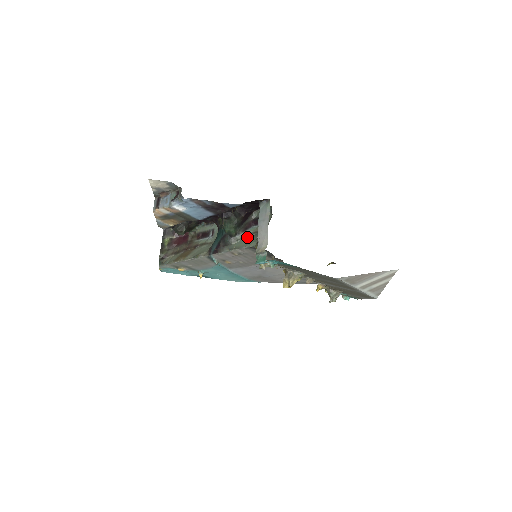
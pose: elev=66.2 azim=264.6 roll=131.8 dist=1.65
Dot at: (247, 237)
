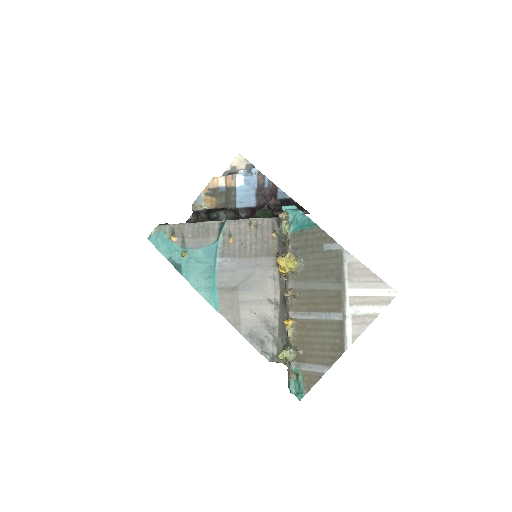
Dot at: occluded
